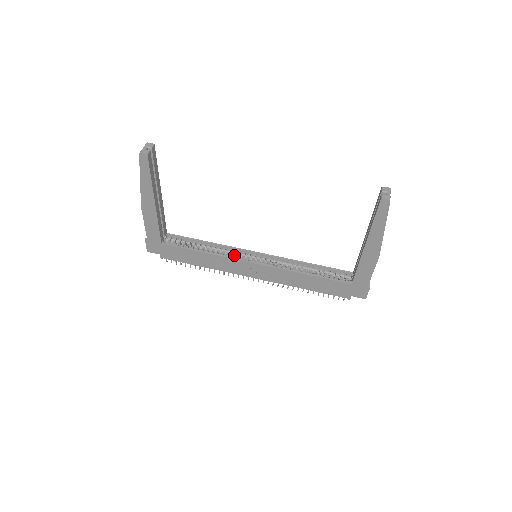
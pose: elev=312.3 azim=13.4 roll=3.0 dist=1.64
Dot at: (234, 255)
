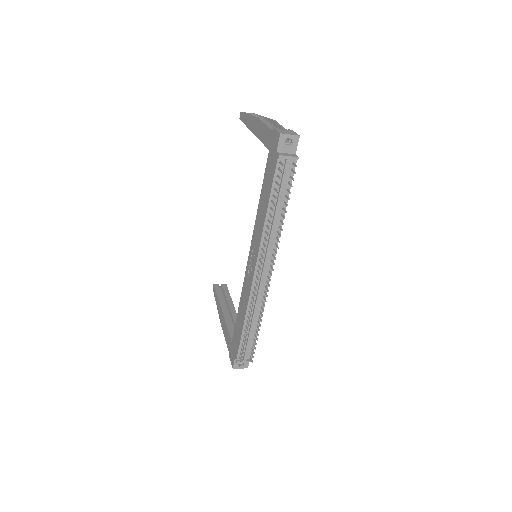
Dot at: occluded
